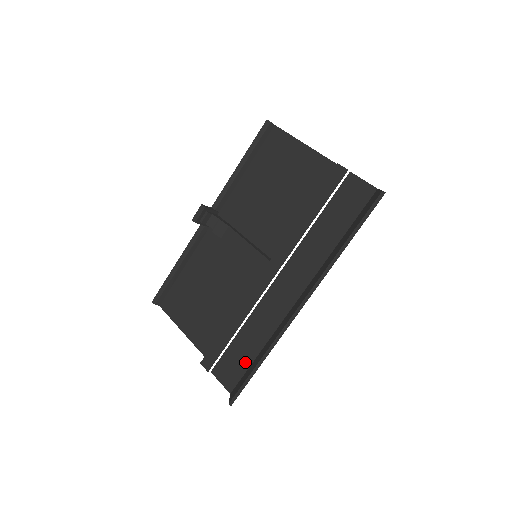
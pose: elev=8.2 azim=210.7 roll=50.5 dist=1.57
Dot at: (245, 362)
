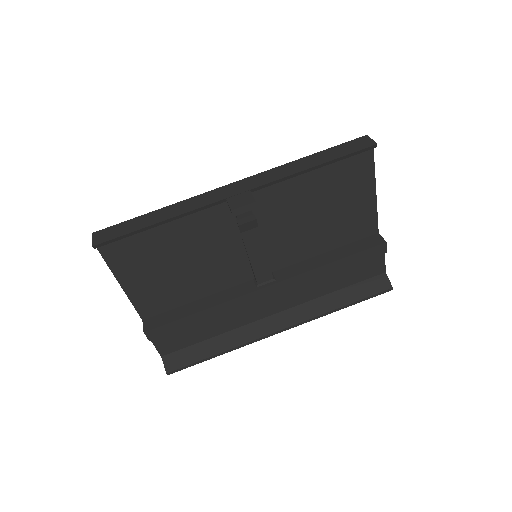
Dot at: (193, 340)
